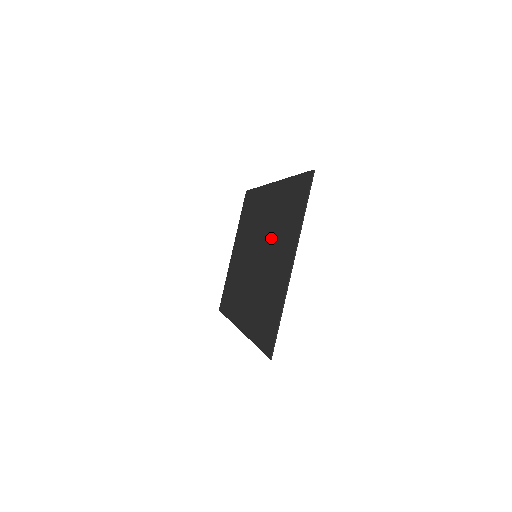
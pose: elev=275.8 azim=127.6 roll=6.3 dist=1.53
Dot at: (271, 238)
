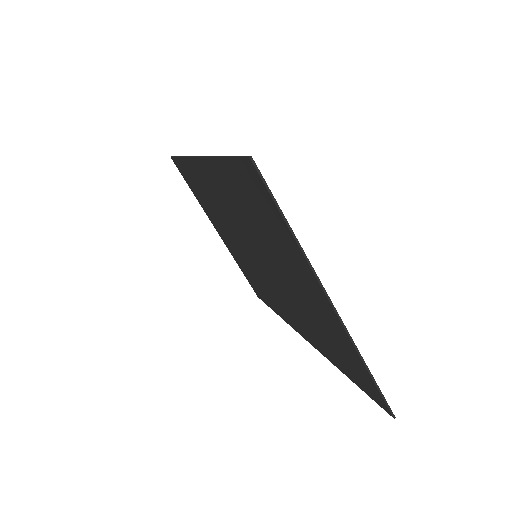
Dot at: (260, 244)
